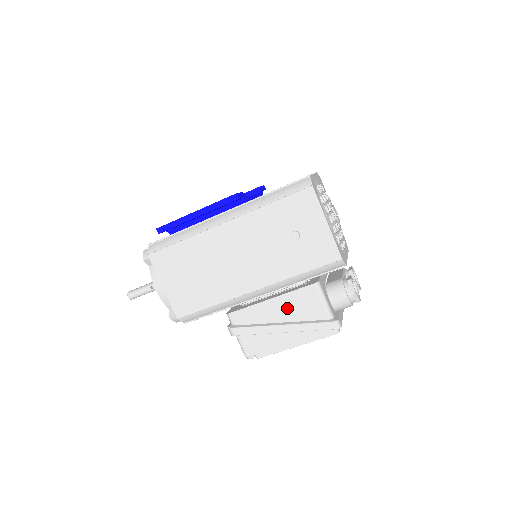
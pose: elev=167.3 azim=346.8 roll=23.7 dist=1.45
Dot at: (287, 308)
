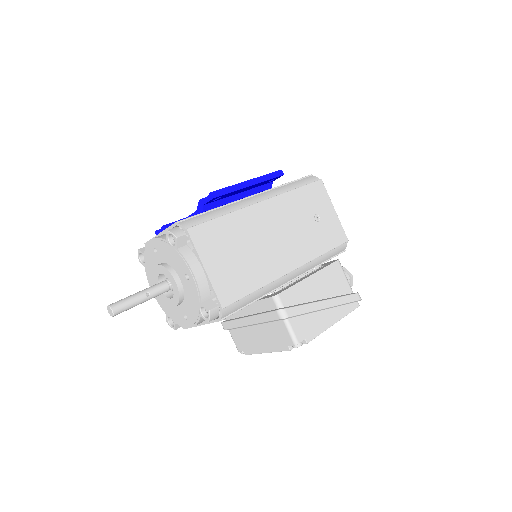
Dot at: (323, 284)
